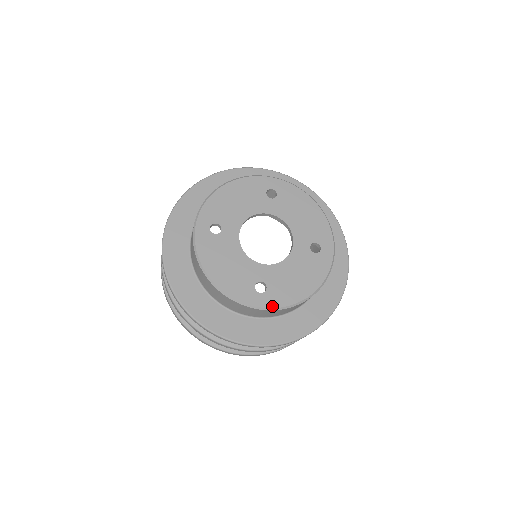
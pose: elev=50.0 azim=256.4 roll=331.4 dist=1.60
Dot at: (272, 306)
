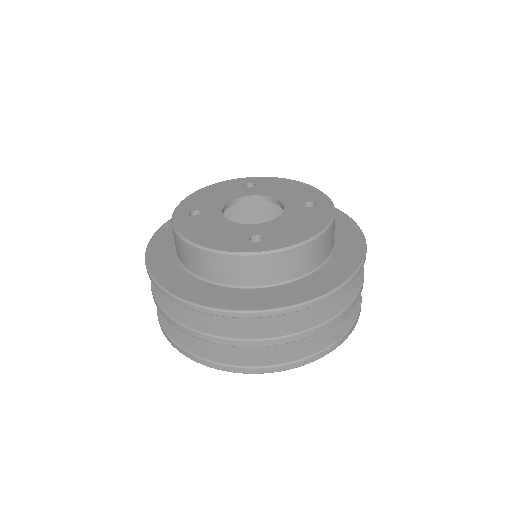
Dot at: (274, 248)
